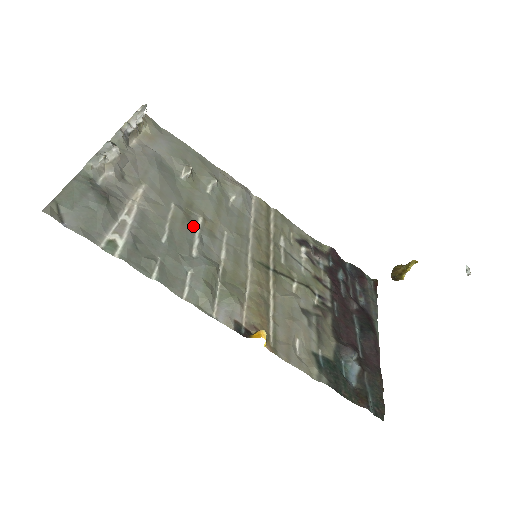
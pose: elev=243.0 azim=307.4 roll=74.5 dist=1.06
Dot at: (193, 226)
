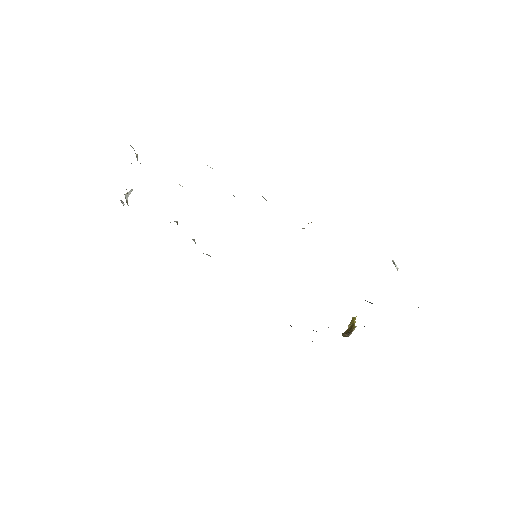
Dot at: occluded
